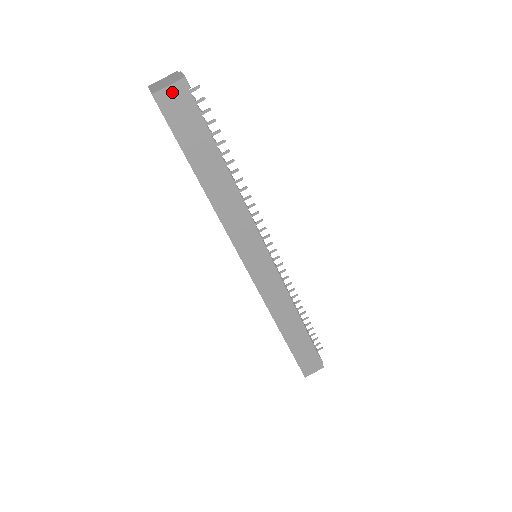
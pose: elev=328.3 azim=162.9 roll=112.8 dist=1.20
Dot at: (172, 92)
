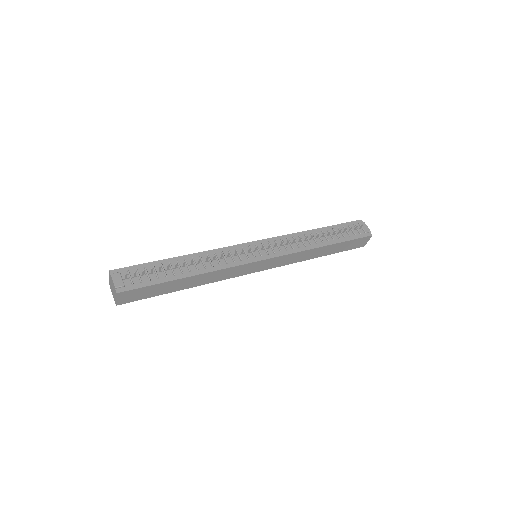
Dot at: (121, 298)
